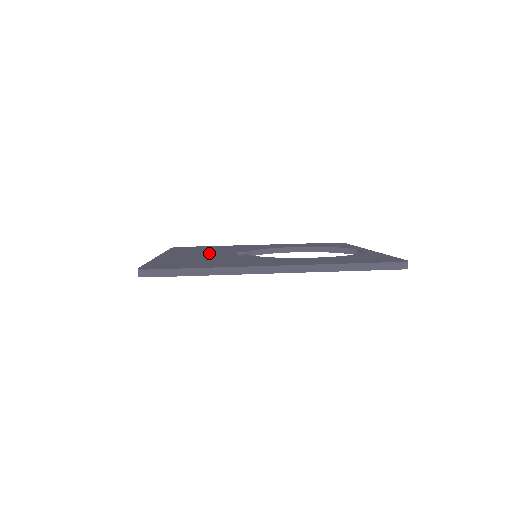
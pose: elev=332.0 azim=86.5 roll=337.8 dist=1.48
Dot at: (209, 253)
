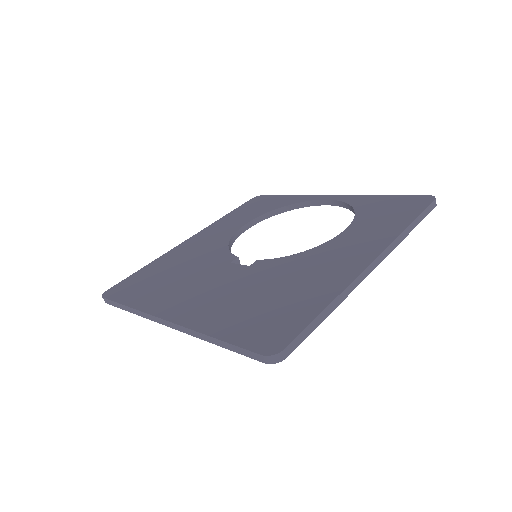
Dot at: (207, 281)
